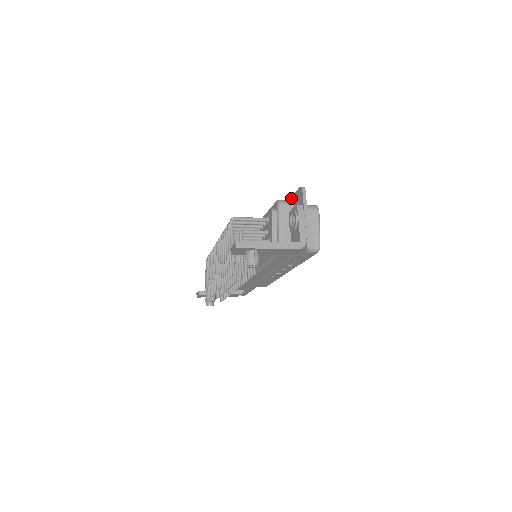
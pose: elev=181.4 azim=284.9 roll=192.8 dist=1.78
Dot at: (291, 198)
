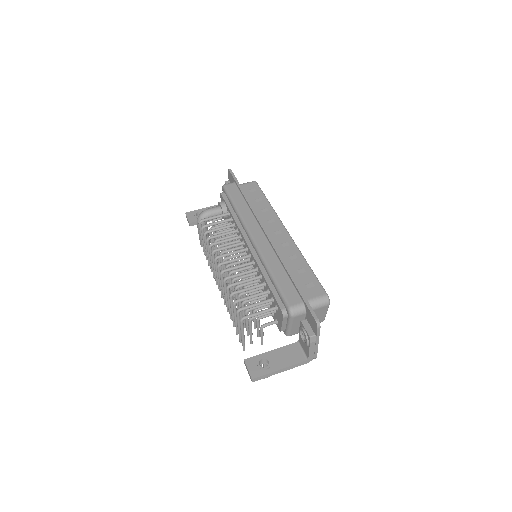
Dot at: (303, 302)
